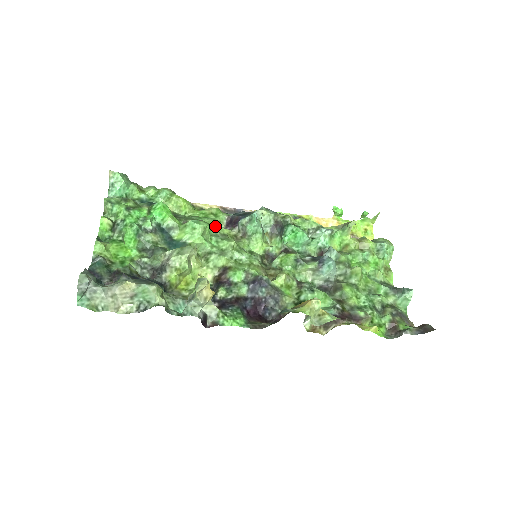
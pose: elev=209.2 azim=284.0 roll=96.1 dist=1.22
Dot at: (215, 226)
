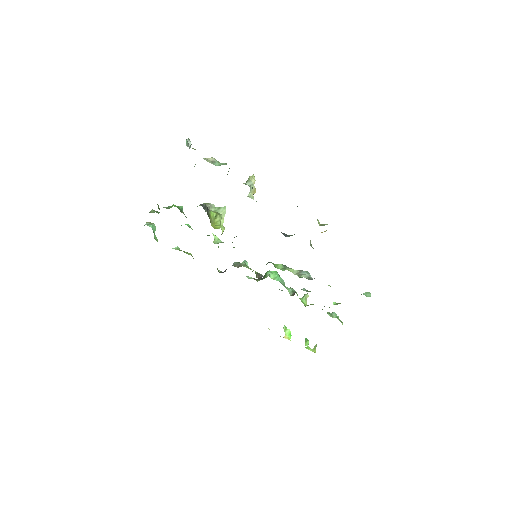
Dot at: occluded
